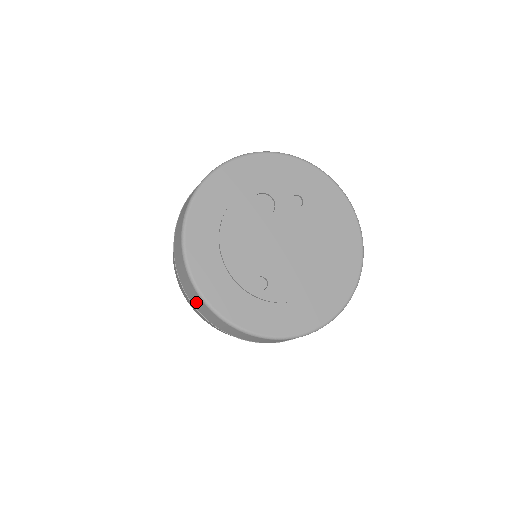
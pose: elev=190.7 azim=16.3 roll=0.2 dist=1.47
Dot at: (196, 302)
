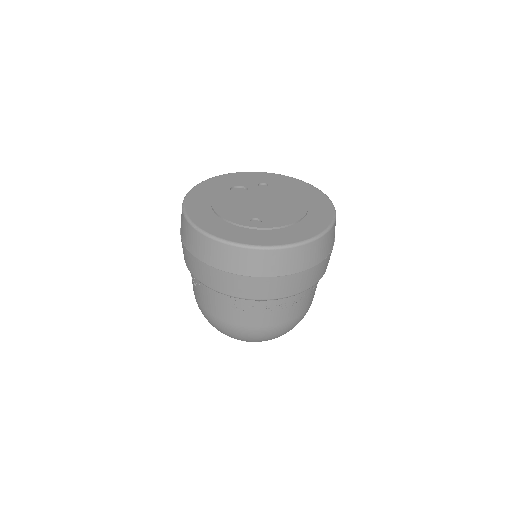
Dot at: (210, 254)
